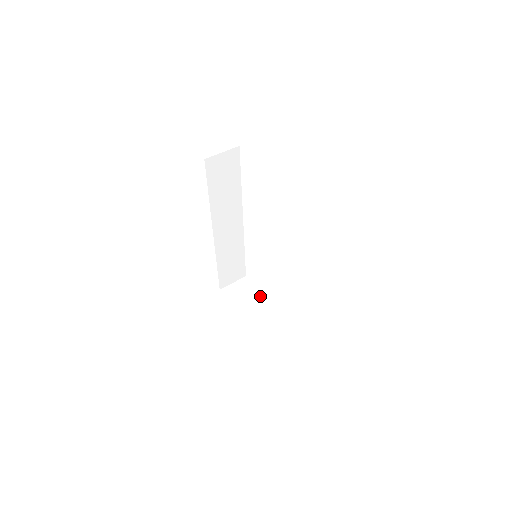
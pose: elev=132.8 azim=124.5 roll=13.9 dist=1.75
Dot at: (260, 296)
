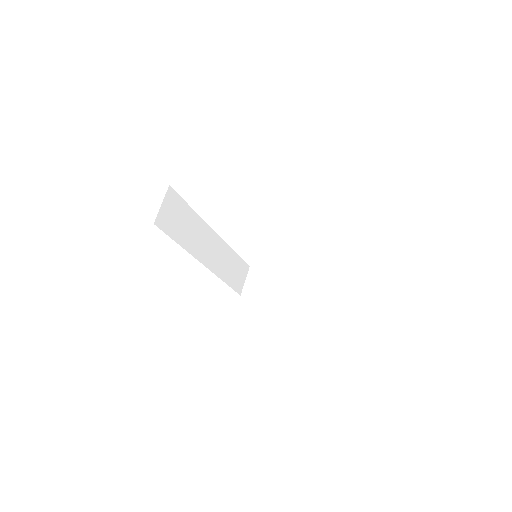
Dot at: (276, 274)
